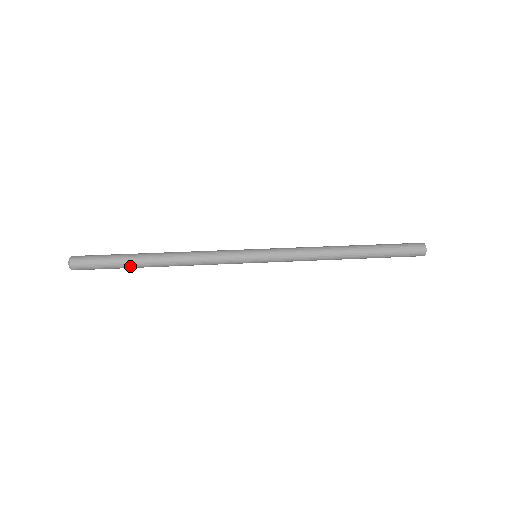
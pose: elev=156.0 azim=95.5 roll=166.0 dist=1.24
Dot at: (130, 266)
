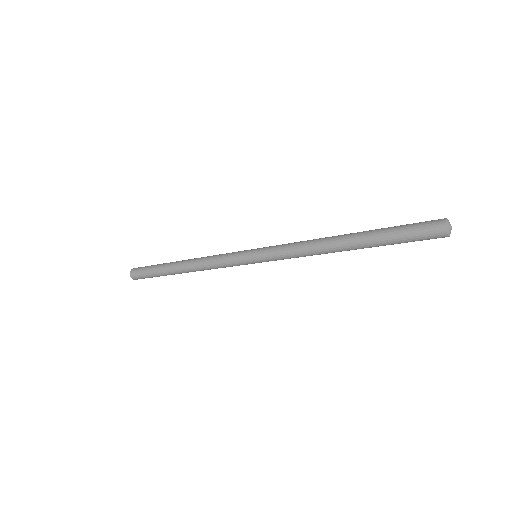
Dot at: (163, 268)
